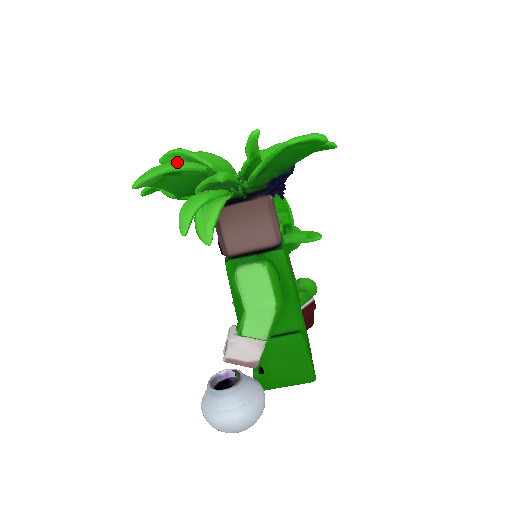
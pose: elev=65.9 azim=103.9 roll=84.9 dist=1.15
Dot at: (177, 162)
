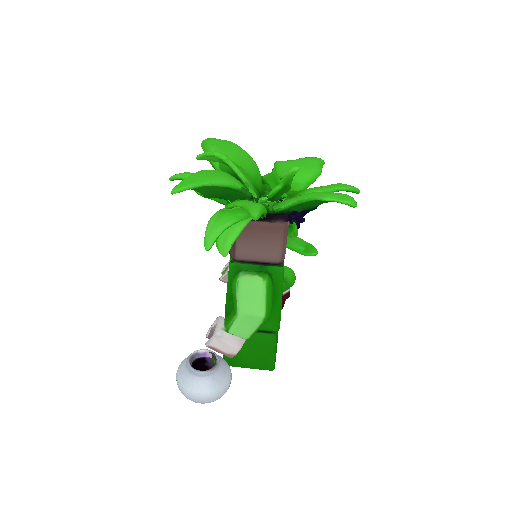
Dot at: (216, 175)
